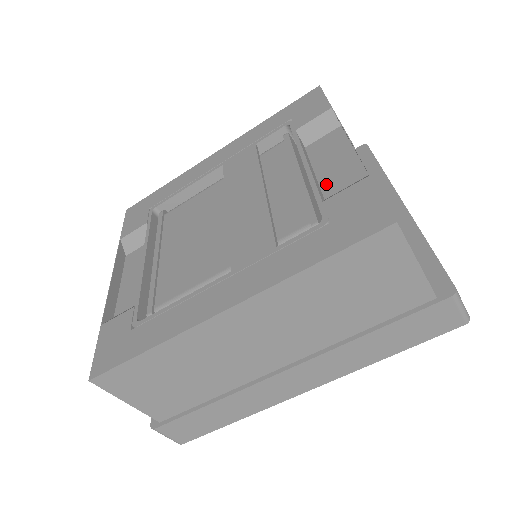
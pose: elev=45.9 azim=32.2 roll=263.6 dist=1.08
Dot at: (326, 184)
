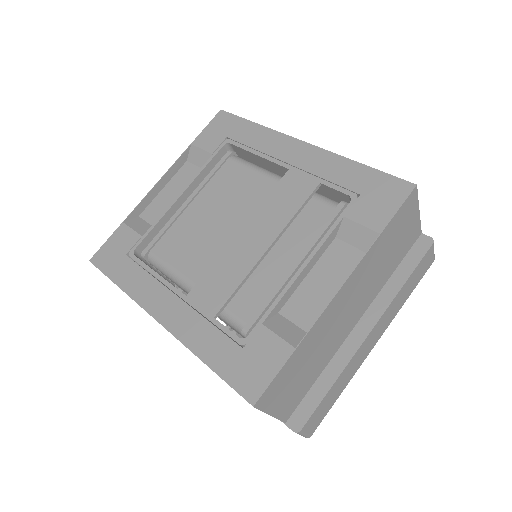
Dot at: (295, 300)
